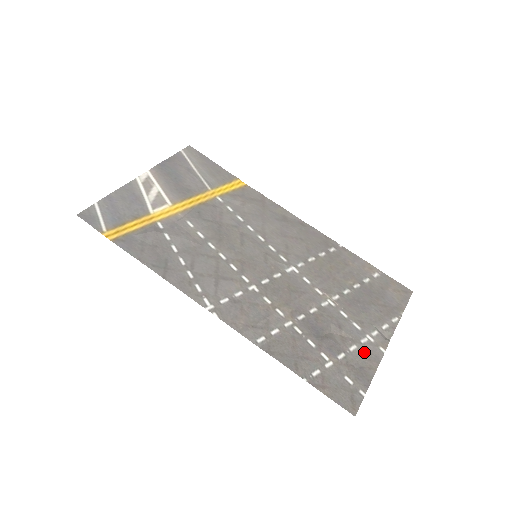
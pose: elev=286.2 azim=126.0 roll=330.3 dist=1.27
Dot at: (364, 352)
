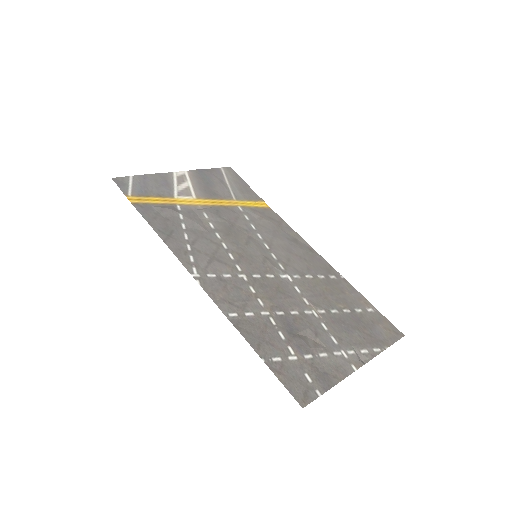
Dot at: (333, 362)
